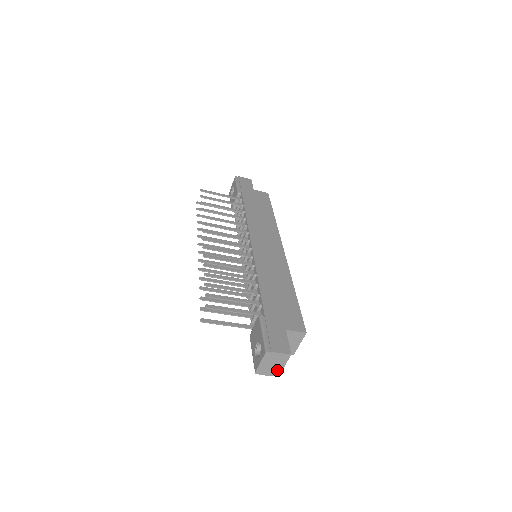
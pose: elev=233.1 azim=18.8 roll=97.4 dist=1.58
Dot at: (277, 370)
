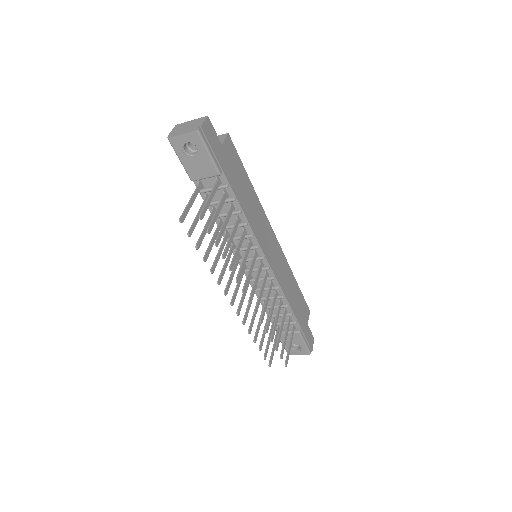
Dot at: occluded
